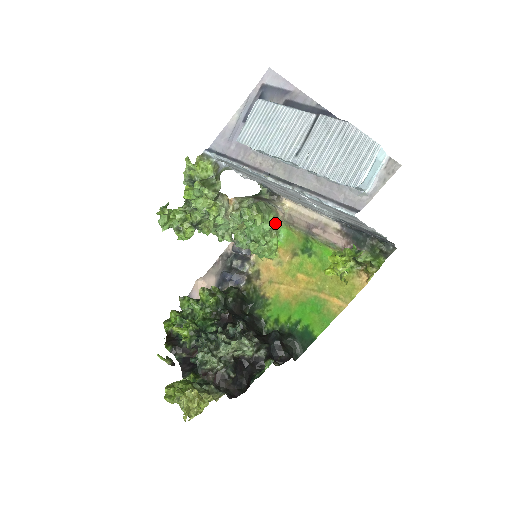
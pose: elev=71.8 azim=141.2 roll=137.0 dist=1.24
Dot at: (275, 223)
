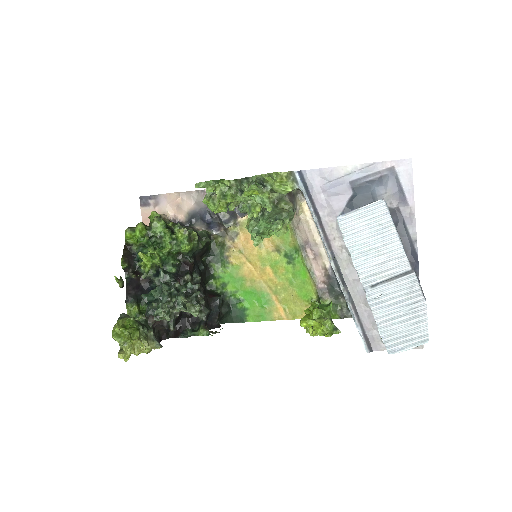
Dot at: occluded
